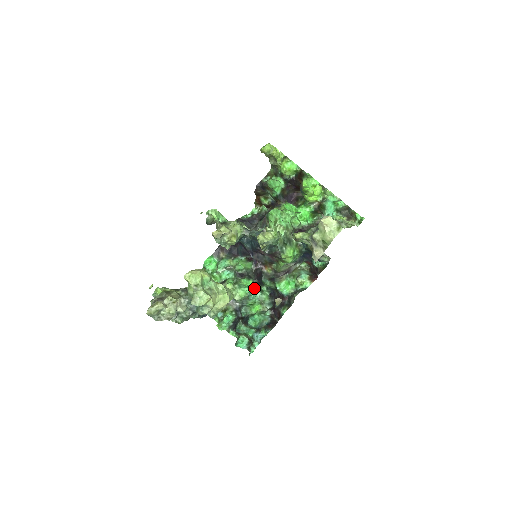
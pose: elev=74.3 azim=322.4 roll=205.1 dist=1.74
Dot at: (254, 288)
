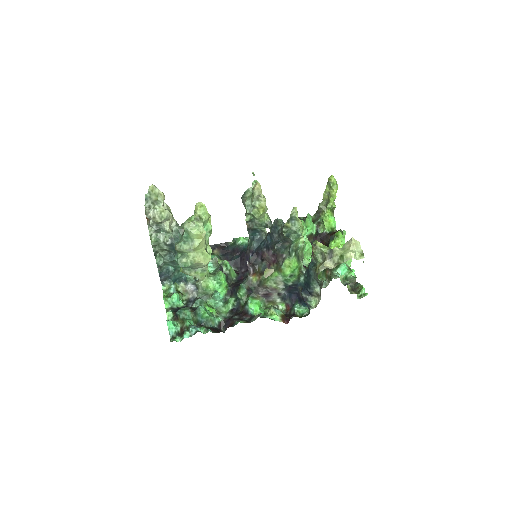
Dot at: (223, 293)
